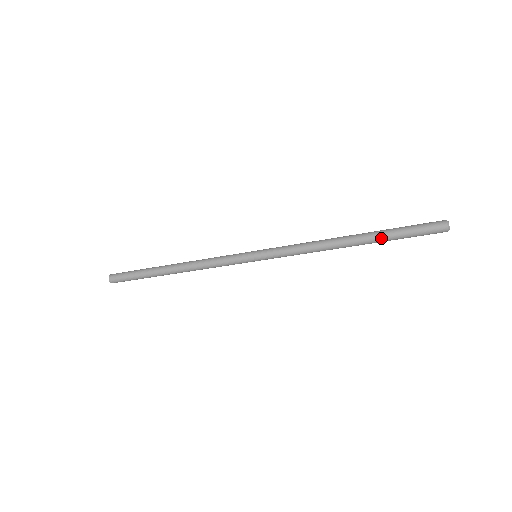
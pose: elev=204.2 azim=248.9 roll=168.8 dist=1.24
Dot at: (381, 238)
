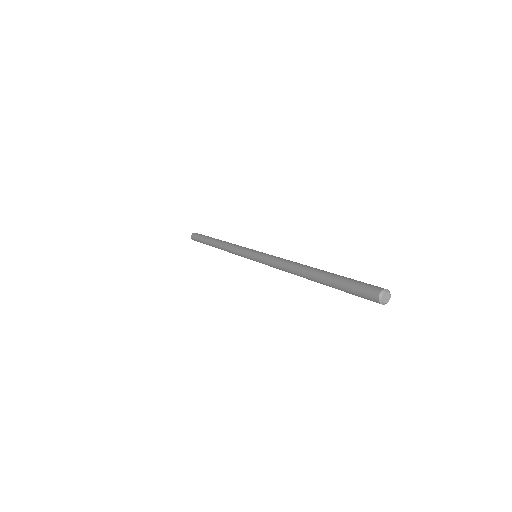
Dot at: occluded
